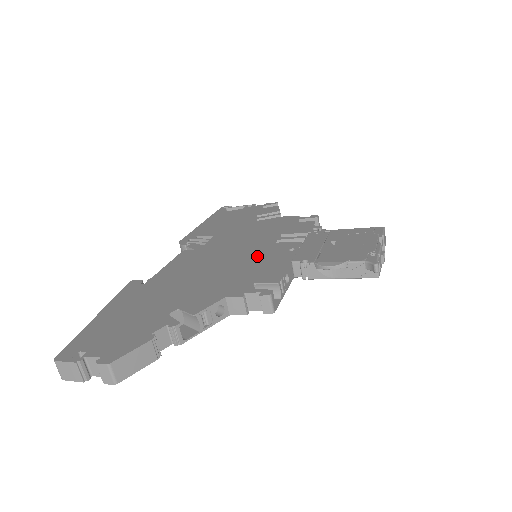
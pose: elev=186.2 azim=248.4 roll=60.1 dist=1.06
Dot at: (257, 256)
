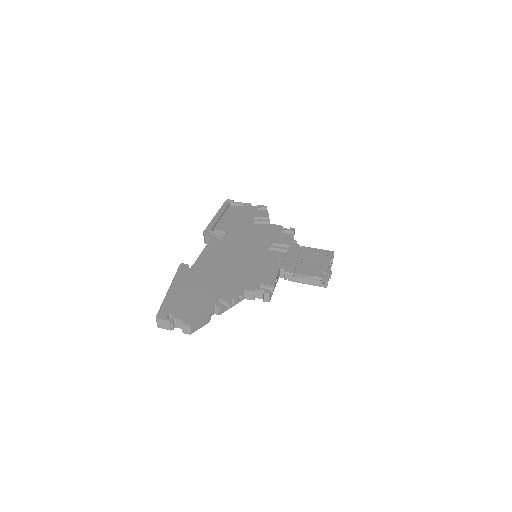
Dot at: (259, 260)
